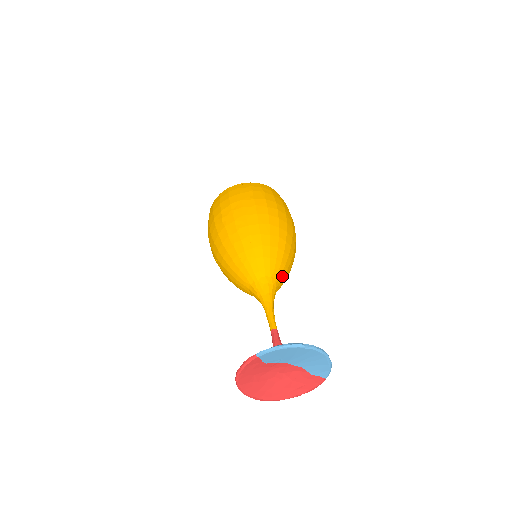
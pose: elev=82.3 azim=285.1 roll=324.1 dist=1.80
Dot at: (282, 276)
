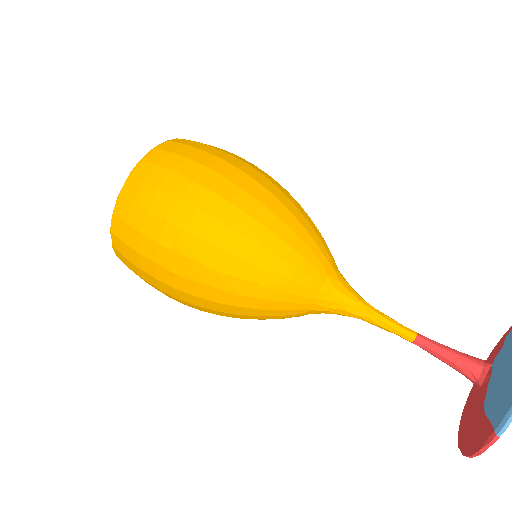
Dot at: (329, 254)
